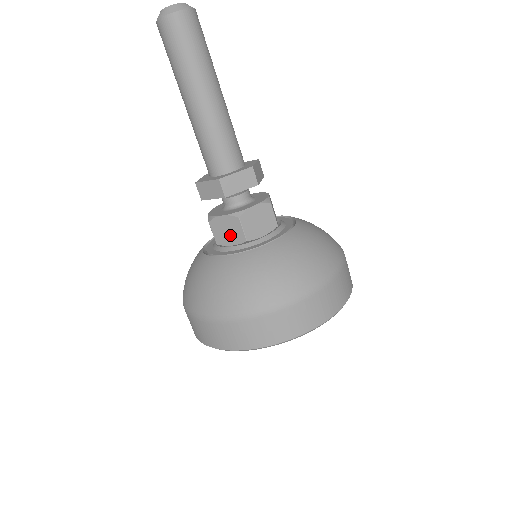
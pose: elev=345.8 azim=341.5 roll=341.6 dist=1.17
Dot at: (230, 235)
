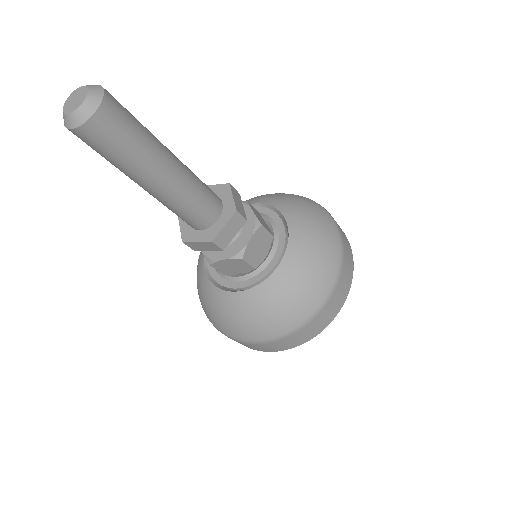
Dot at: (236, 268)
